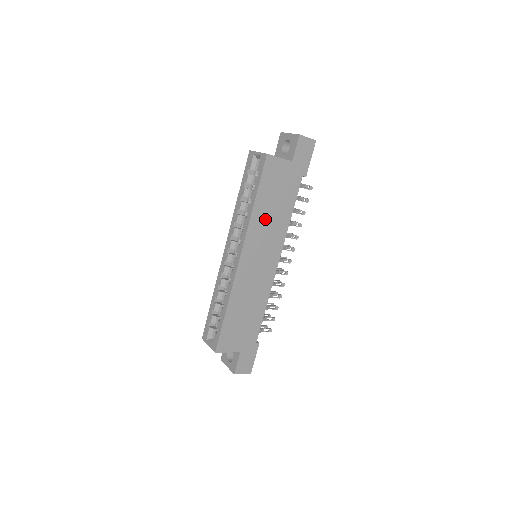
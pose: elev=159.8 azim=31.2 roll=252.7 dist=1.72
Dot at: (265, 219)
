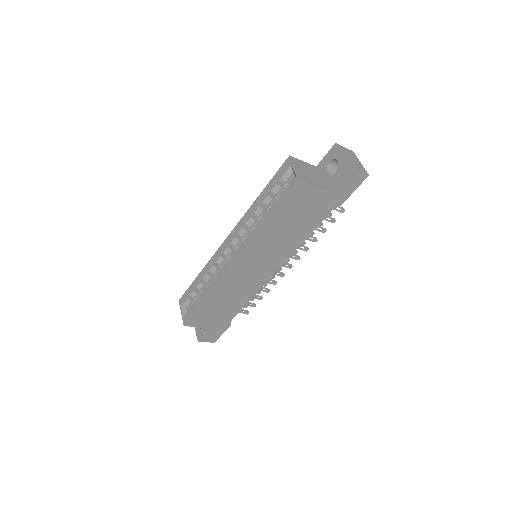
Dot at: (276, 237)
